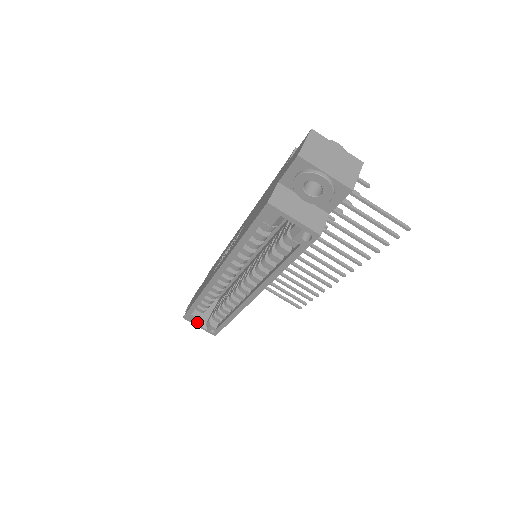
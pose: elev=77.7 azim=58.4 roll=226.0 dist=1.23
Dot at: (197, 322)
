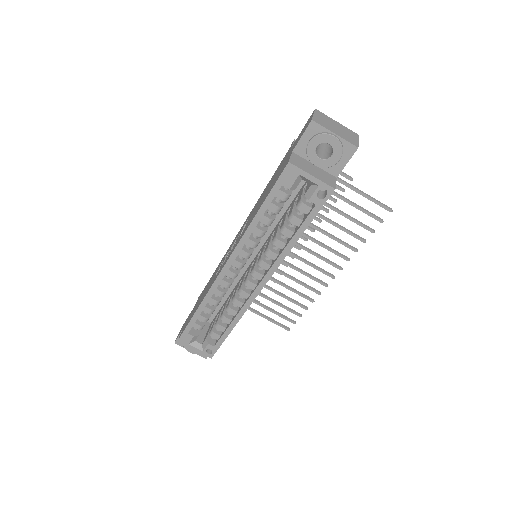
Dot at: (193, 344)
